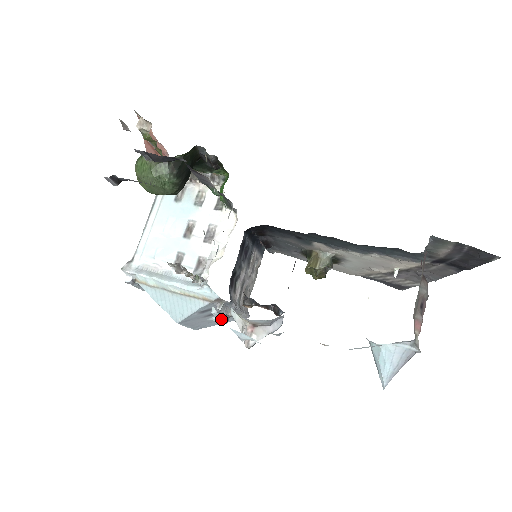
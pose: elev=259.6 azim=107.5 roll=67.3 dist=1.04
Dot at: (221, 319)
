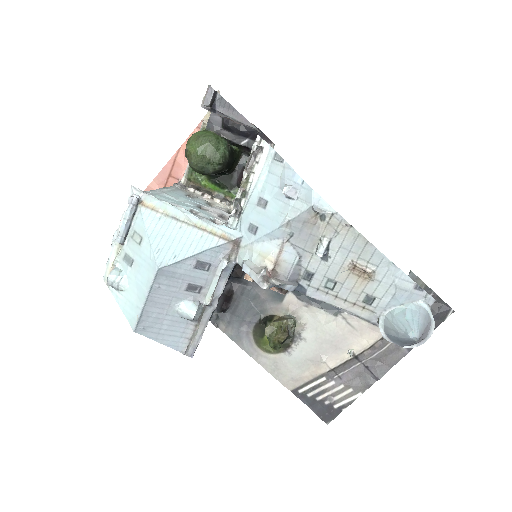
Dot at: (193, 306)
